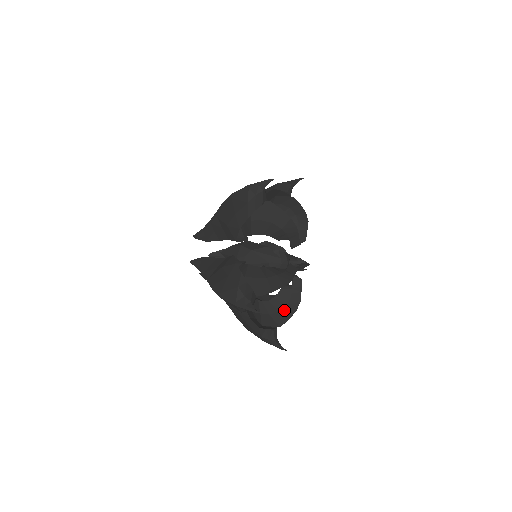
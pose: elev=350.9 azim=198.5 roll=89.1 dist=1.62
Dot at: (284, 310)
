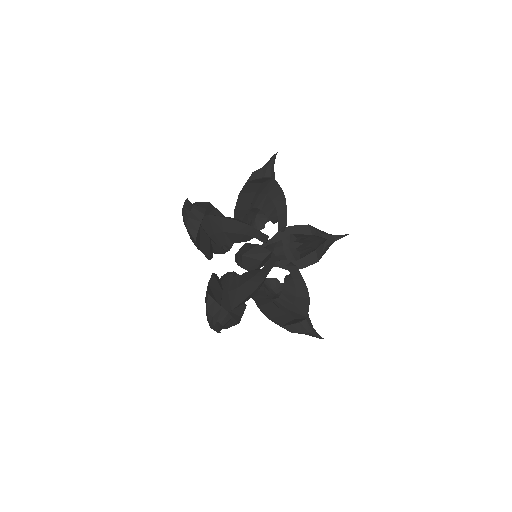
Dot at: (297, 302)
